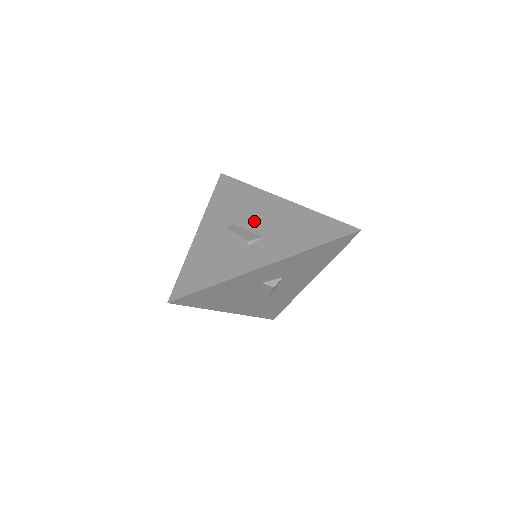
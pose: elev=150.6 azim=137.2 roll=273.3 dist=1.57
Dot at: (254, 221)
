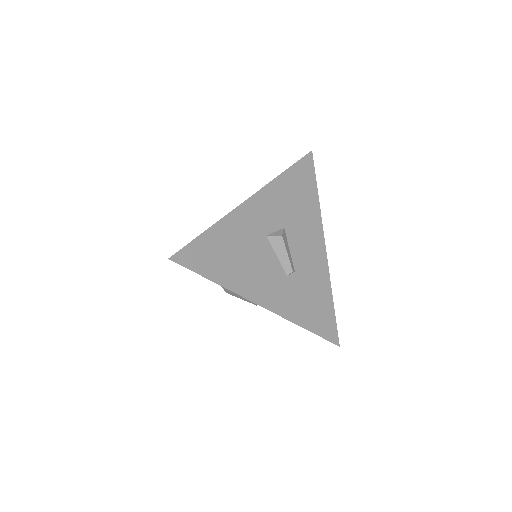
Dot at: occluded
